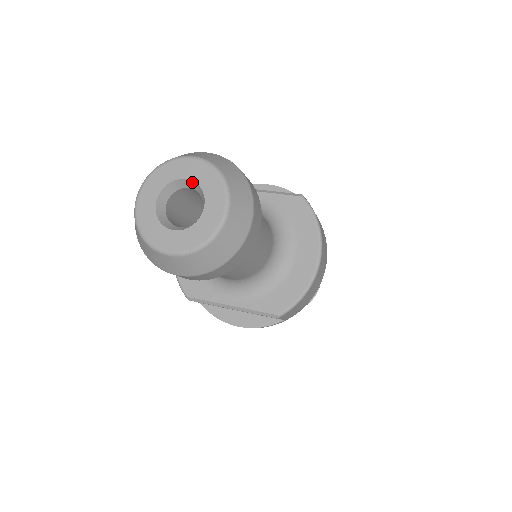
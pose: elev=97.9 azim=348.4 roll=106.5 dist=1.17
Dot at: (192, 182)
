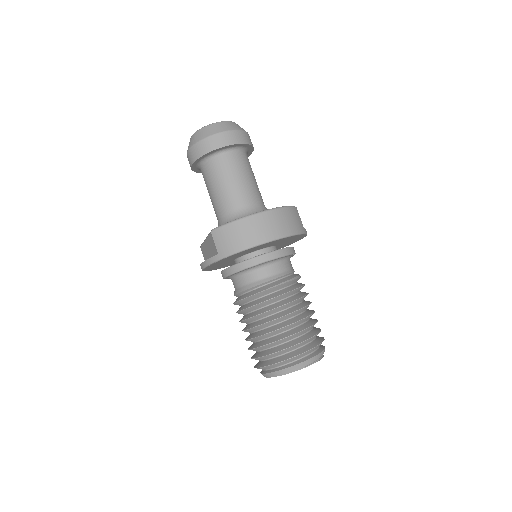
Dot at: occluded
